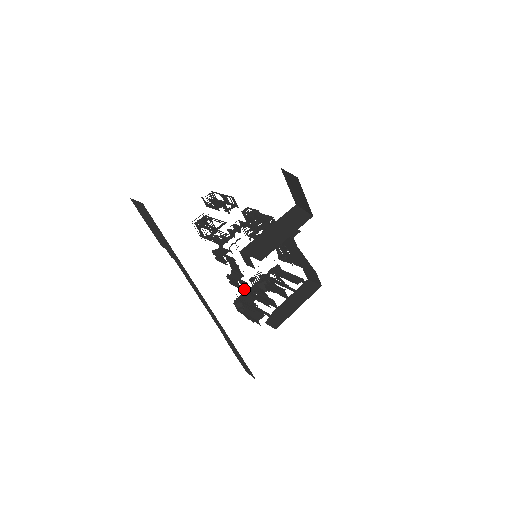
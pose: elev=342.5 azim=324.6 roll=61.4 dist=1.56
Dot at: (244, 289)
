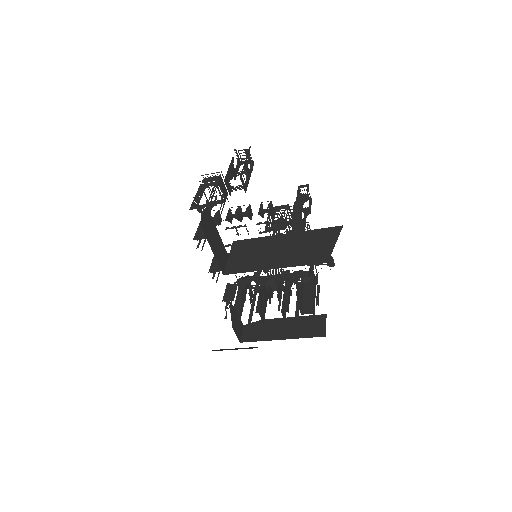
Dot at: occluded
